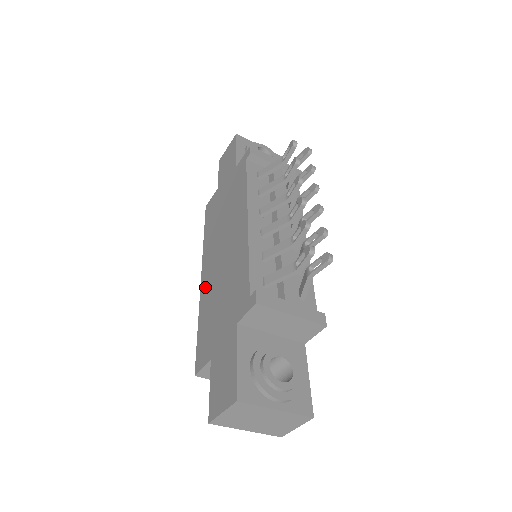
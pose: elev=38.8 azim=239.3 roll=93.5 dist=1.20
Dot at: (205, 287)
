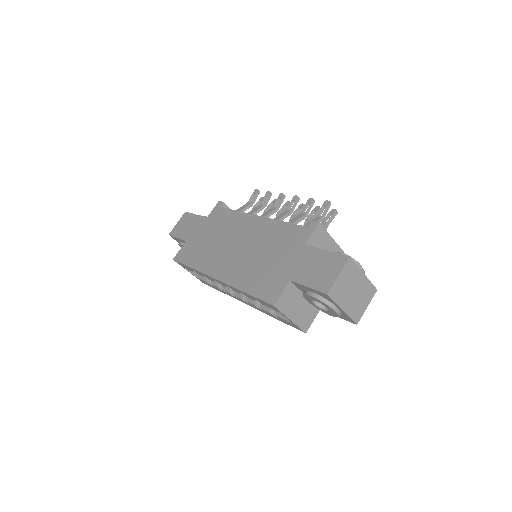
Dot at: (231, 274)
